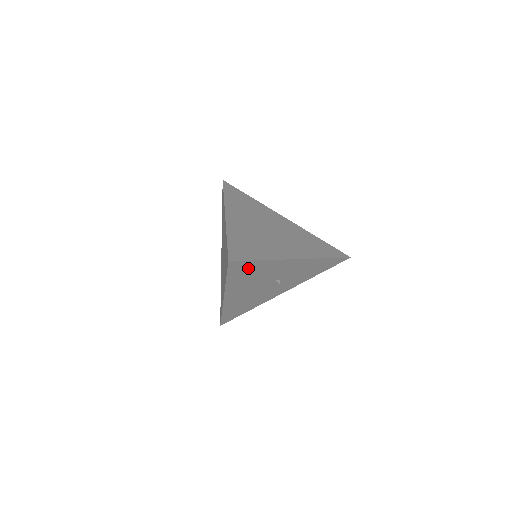
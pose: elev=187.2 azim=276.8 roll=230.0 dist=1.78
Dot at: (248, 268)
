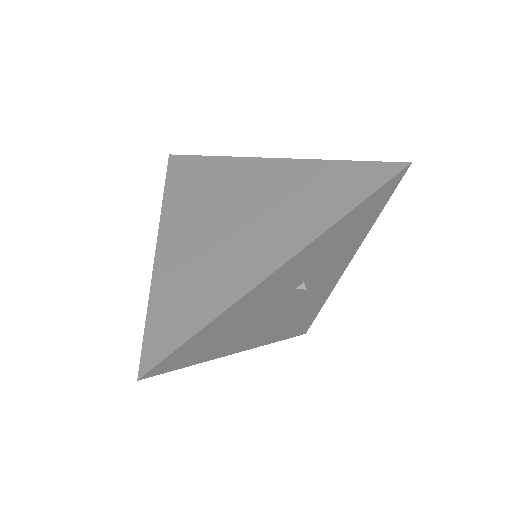
Dot at: (200, 342)
